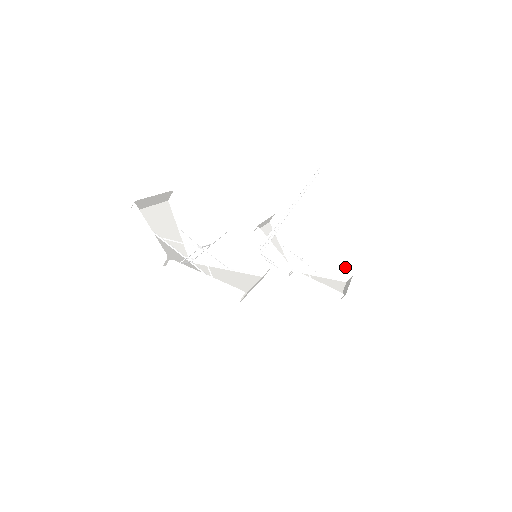
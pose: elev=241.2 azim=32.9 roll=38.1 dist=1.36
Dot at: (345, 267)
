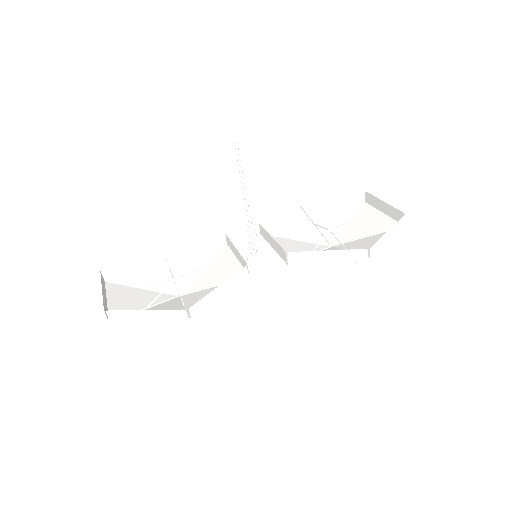
Dot at: (396, 209)
